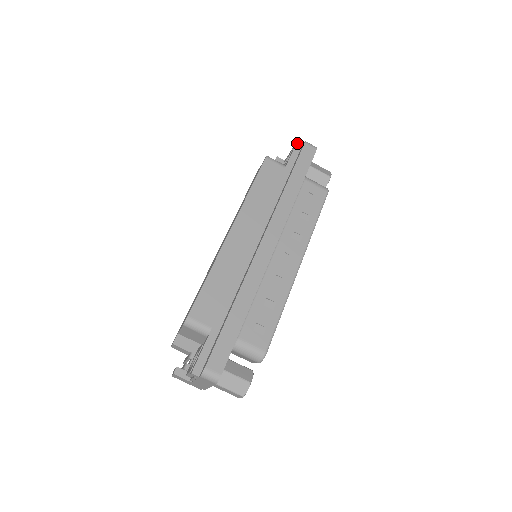
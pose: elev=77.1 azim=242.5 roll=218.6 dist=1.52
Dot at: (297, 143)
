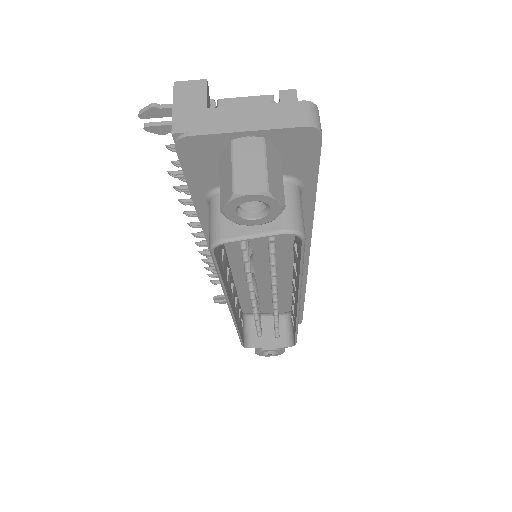
Dot at: occluded
